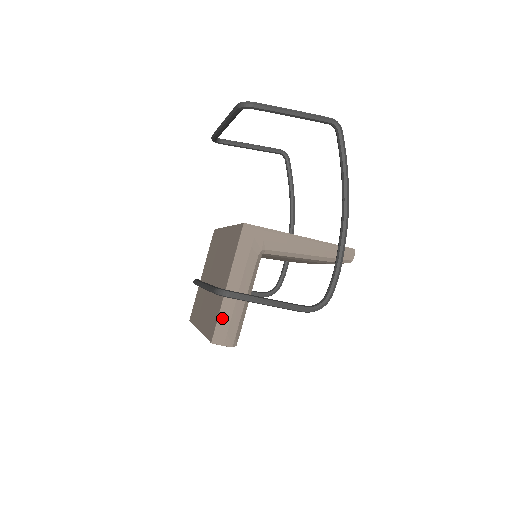
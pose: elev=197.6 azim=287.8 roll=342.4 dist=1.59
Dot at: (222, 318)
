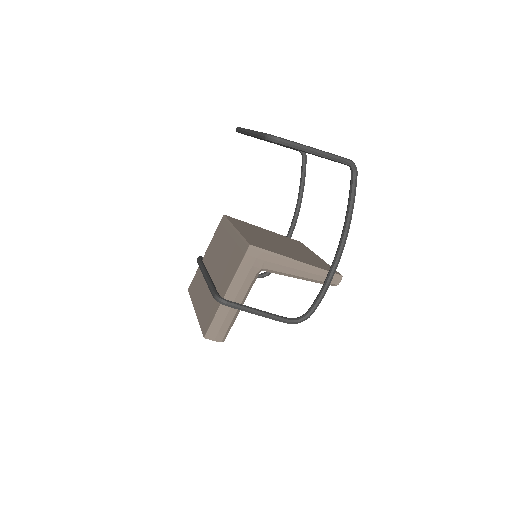
Dot at: (216, 320)
